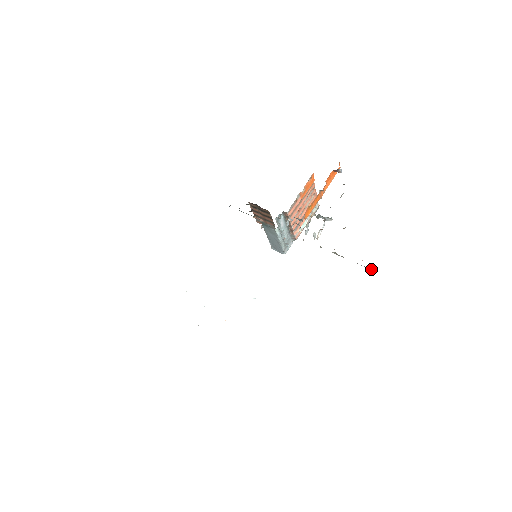
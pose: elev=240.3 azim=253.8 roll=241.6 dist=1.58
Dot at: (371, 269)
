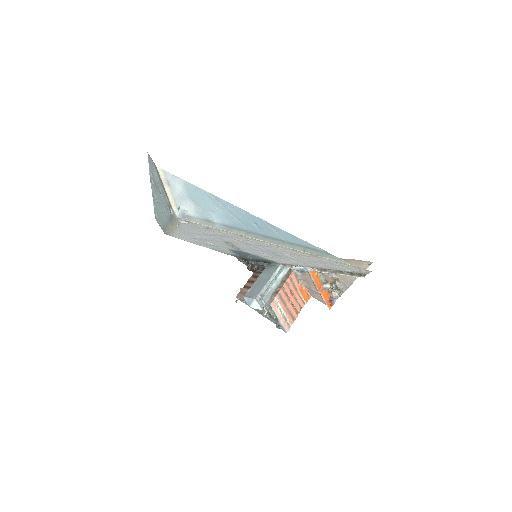
Dot at: occluded
